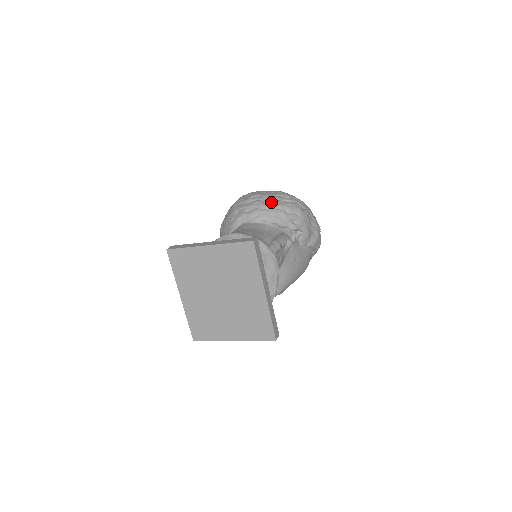
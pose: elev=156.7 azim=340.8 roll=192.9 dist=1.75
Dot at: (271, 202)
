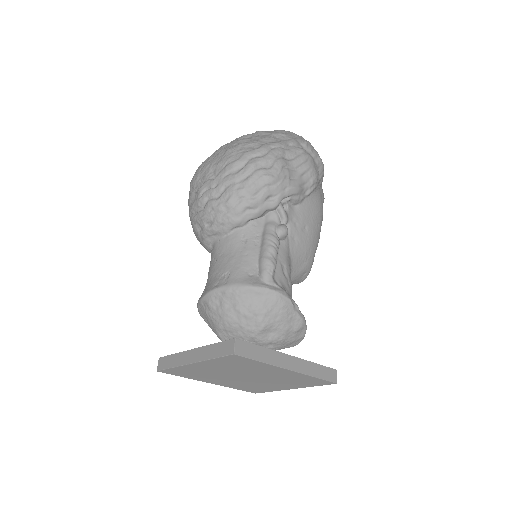
Dot at: (225, 196)
